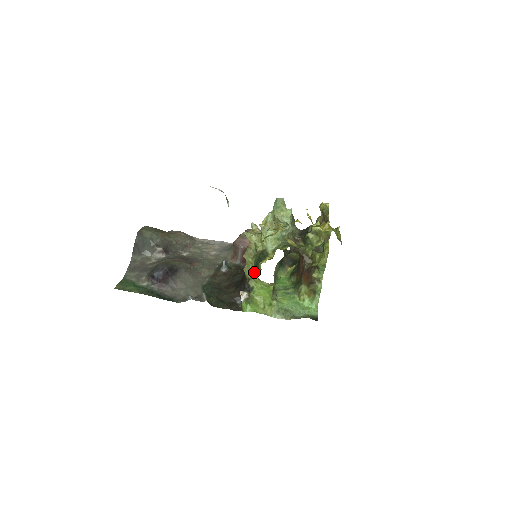
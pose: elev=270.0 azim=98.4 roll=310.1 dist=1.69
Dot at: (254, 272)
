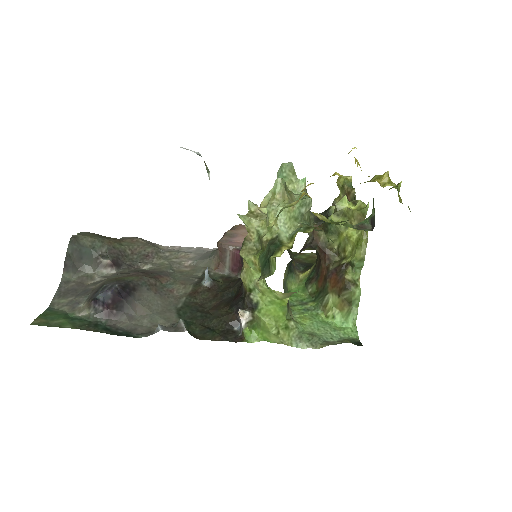
Dot at: (263, 273)
